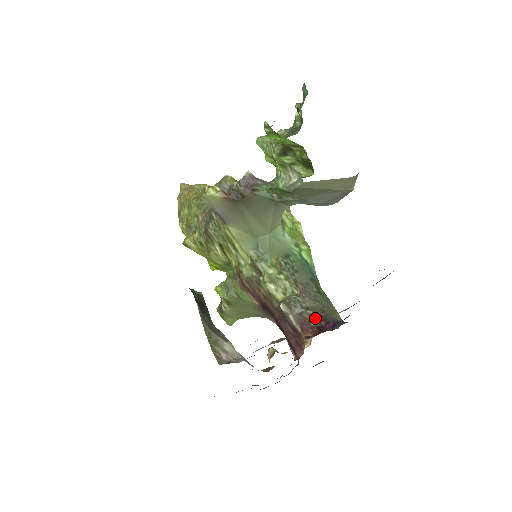
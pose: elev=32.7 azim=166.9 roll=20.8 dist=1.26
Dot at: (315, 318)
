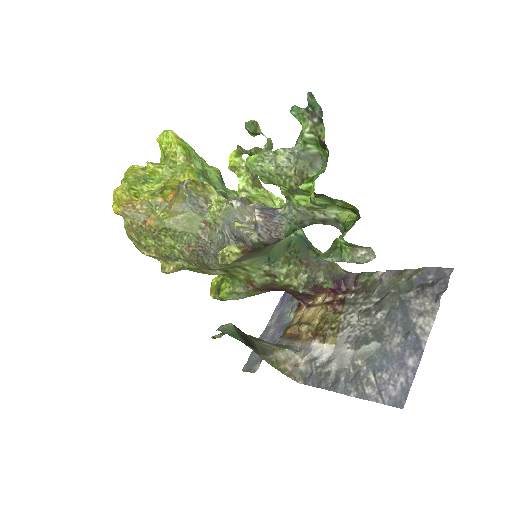
Dot at: (327, 283)
